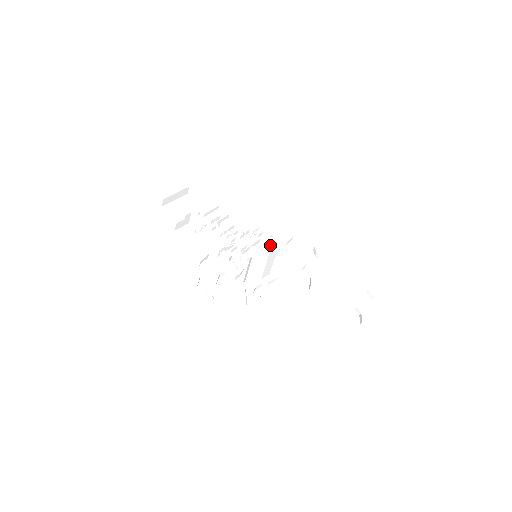
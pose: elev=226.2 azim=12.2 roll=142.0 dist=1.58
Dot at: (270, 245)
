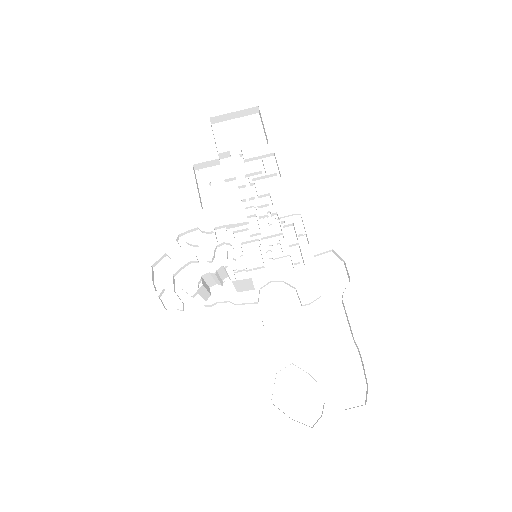
Dot at: (291, 246)
